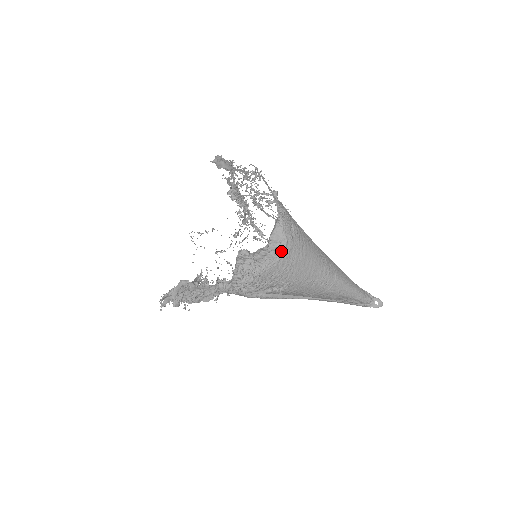
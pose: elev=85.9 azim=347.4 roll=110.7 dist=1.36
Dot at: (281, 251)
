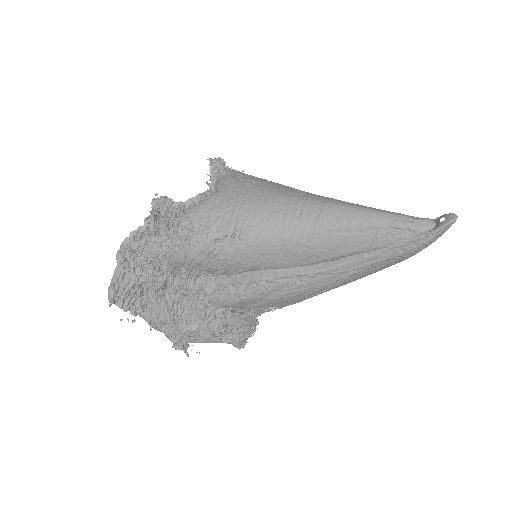
Dot at: (216, 191)
